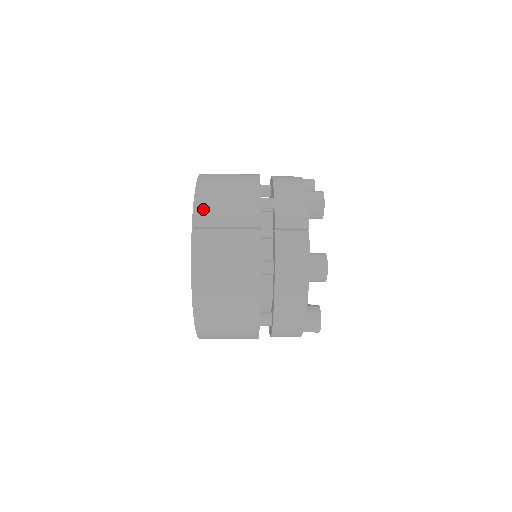
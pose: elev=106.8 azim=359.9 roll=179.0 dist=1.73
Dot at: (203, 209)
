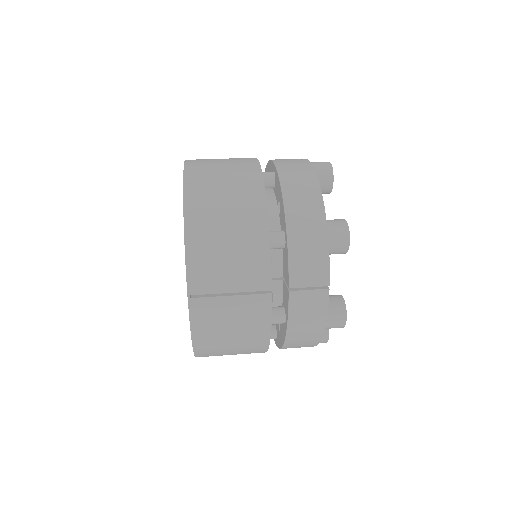
Dot at: (199, 270)
